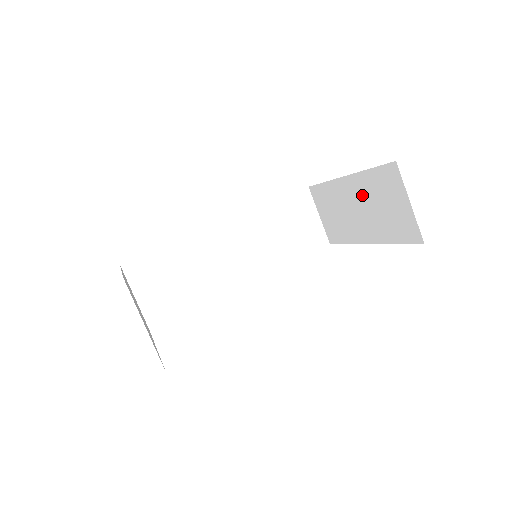
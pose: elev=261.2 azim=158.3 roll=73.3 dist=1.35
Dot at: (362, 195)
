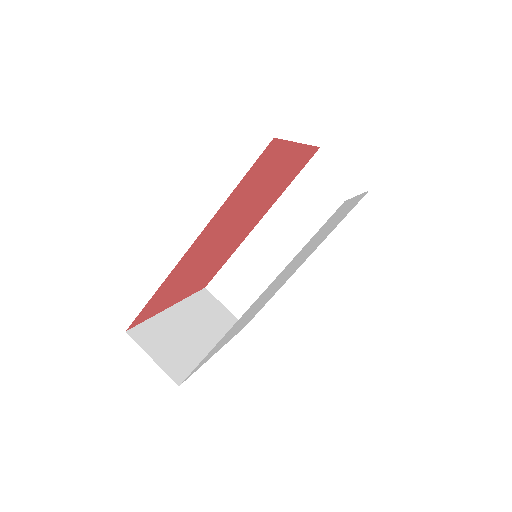
Dot at: occluded
